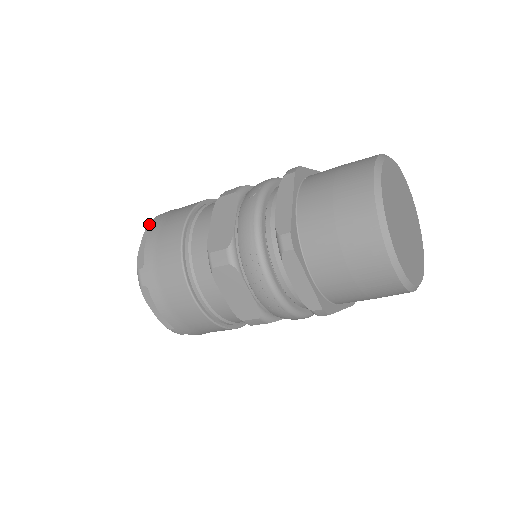
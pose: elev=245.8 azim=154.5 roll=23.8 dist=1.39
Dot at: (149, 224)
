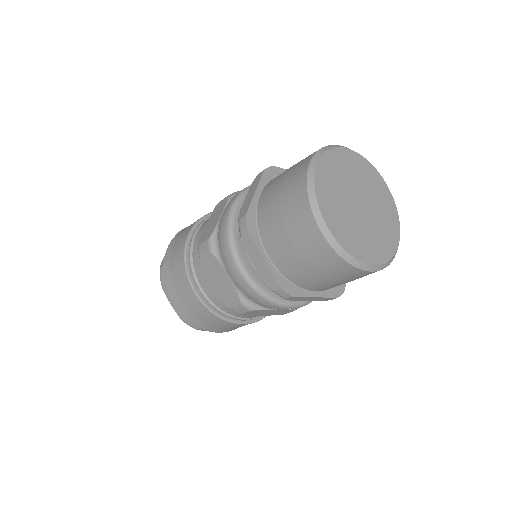
Dot at: (161, 284)
